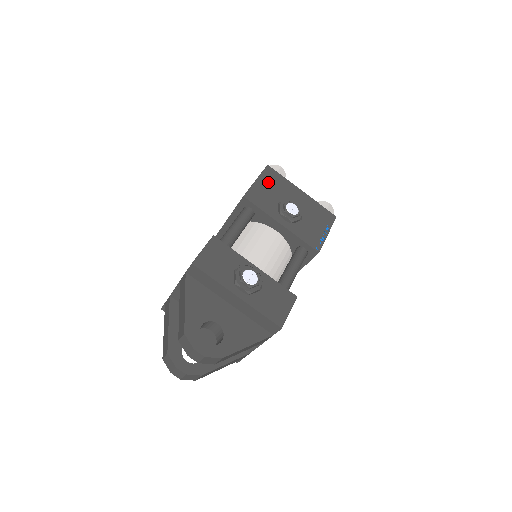
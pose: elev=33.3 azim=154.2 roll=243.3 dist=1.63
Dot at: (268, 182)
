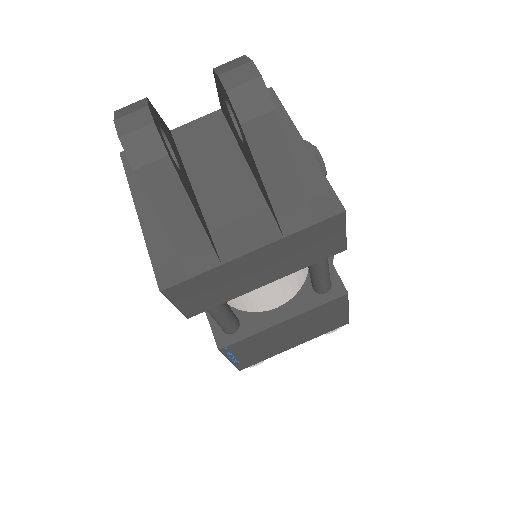
Dot at: occluded
